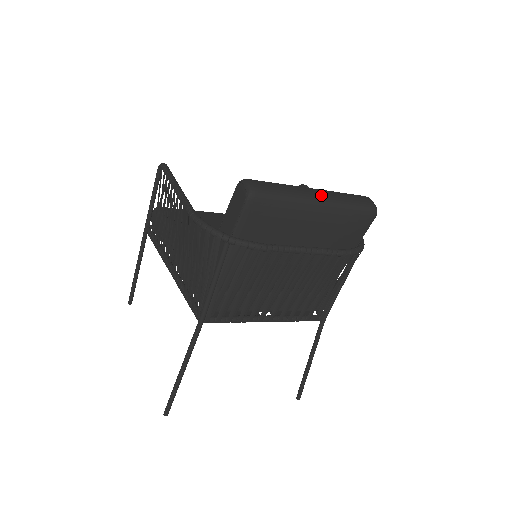
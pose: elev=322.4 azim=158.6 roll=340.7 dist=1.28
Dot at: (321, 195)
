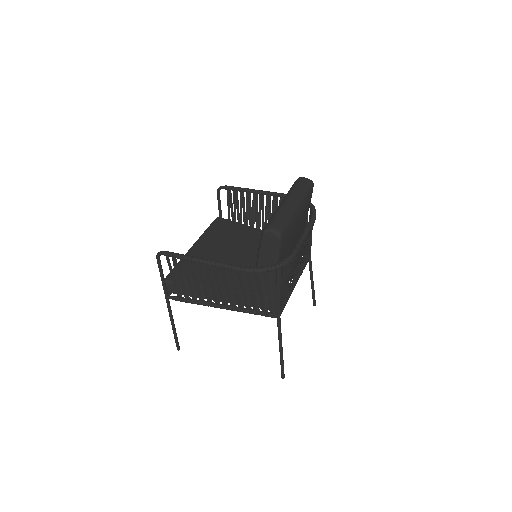
Dot at: (294, 201)
